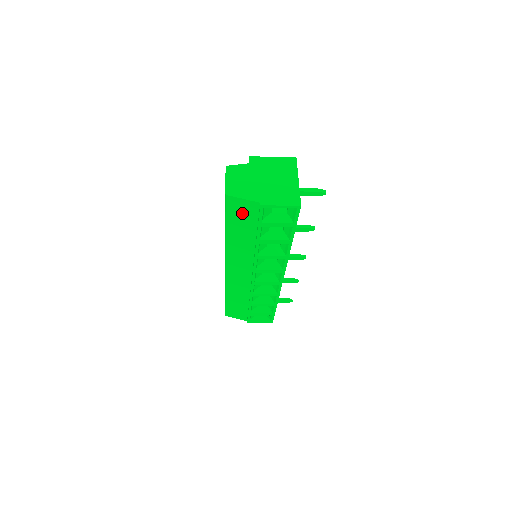
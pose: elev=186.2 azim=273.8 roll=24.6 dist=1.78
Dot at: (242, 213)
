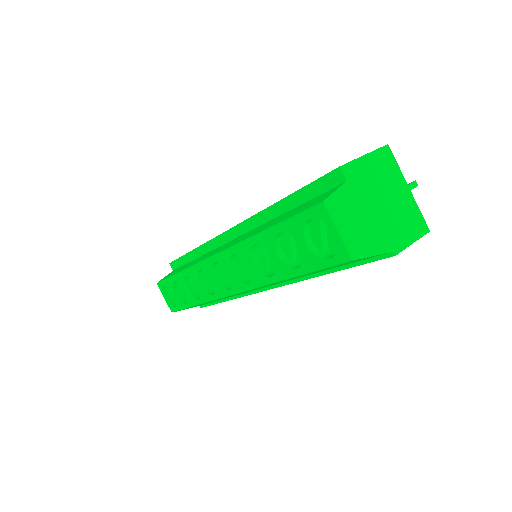
Dot at: (346, 263)
